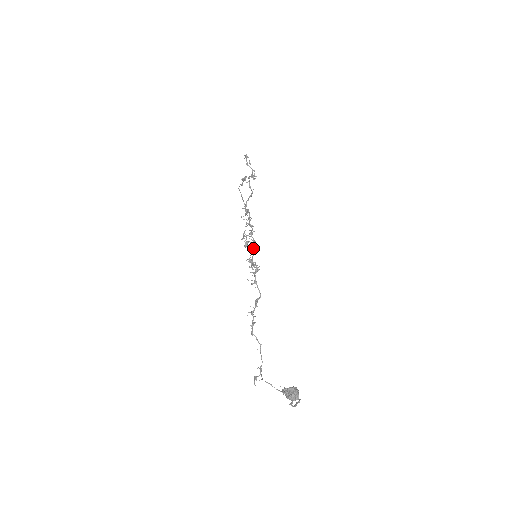
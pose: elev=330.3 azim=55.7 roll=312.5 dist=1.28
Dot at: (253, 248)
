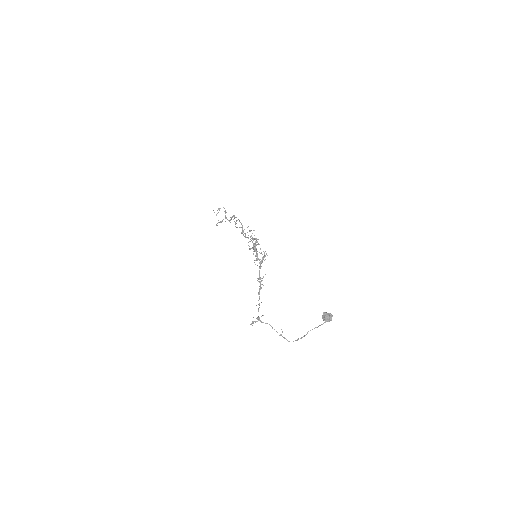
Dot at: occluded
